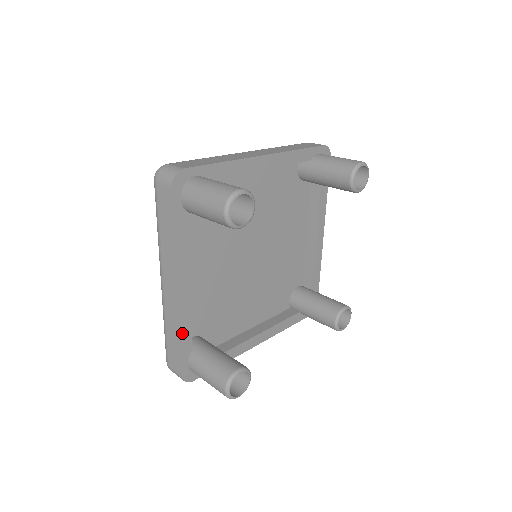
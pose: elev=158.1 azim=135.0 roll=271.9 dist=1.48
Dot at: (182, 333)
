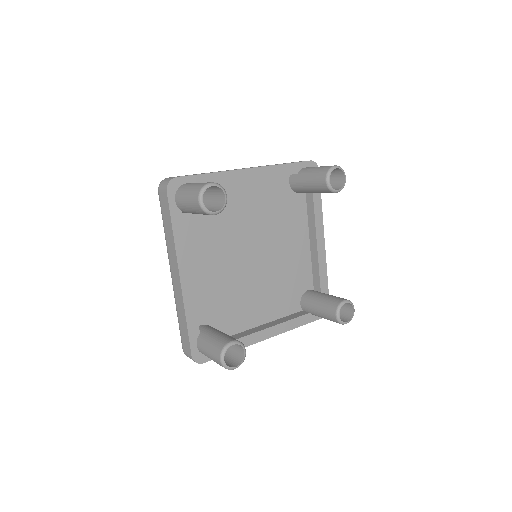
Dot at: (188, 316)
